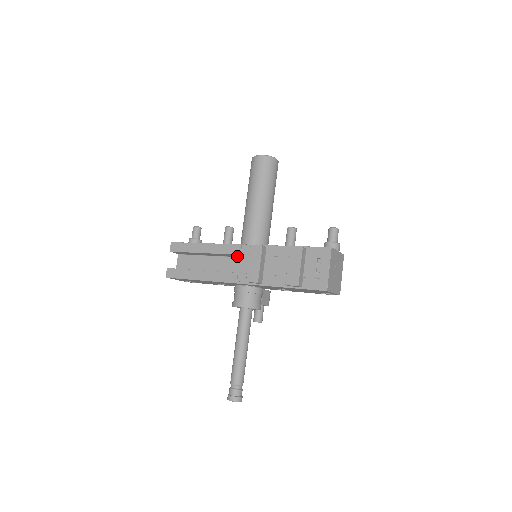
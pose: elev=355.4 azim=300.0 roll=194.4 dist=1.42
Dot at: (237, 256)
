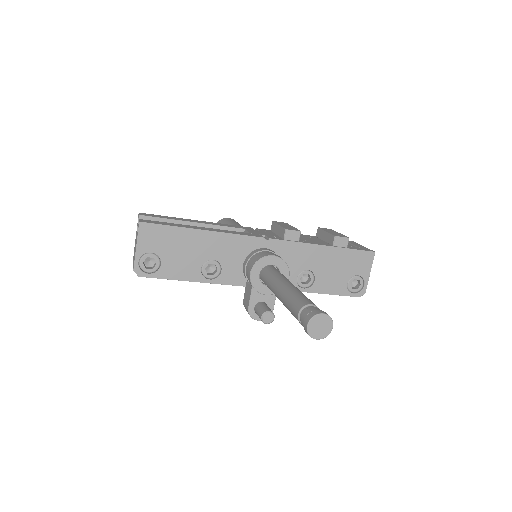
Dot at: (252, 230)
